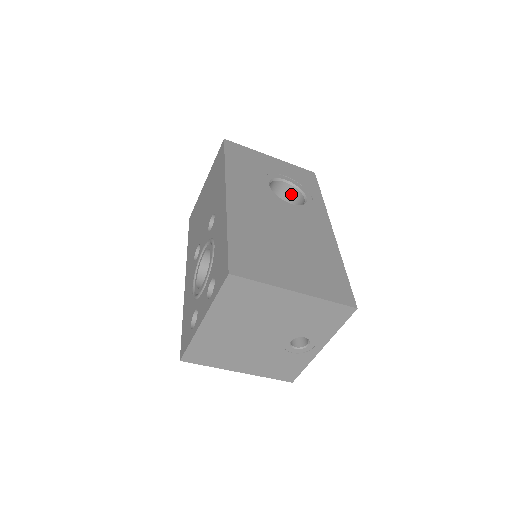
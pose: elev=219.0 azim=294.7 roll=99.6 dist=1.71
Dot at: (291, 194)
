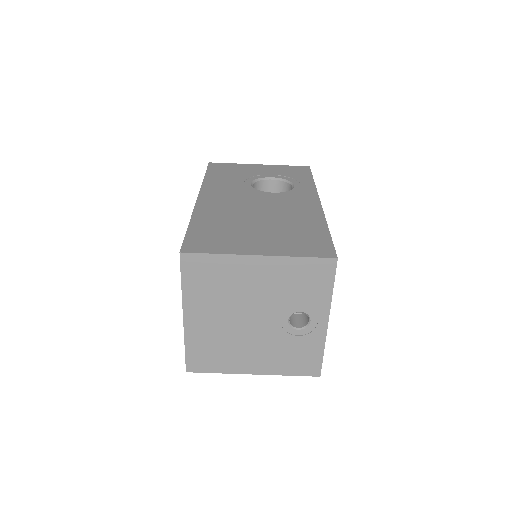
Dot at: (282, 189)
